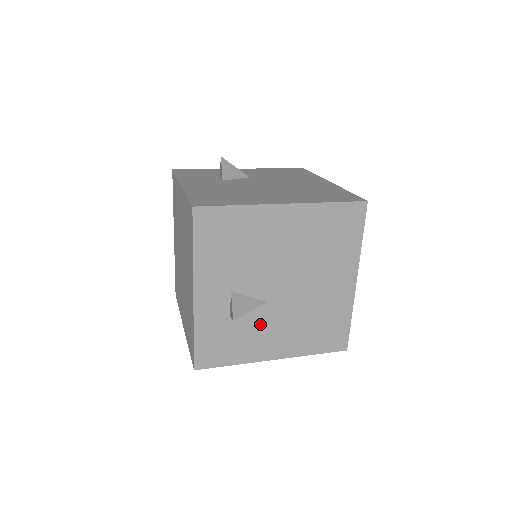
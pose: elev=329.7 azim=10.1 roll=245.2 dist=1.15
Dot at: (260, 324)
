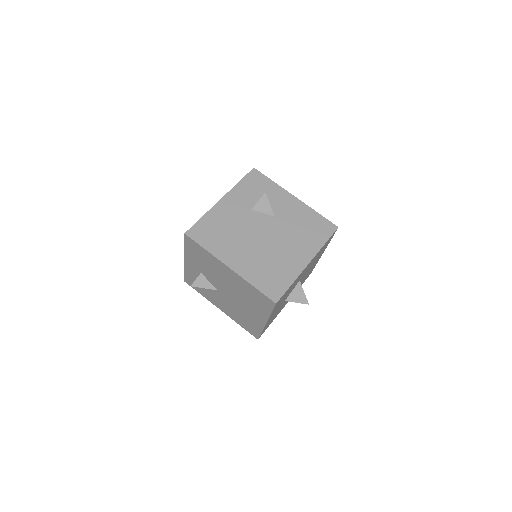
Dot at: (214, 294)
